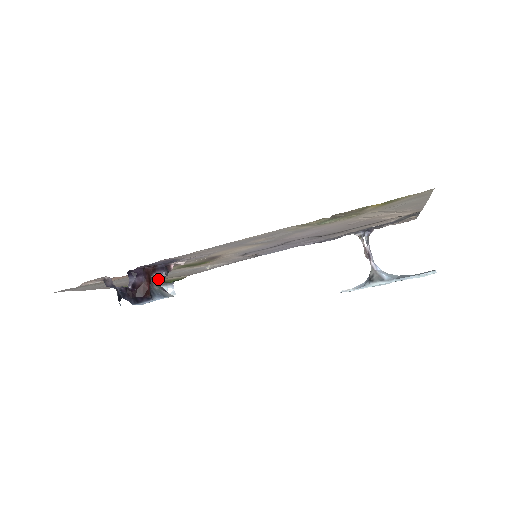
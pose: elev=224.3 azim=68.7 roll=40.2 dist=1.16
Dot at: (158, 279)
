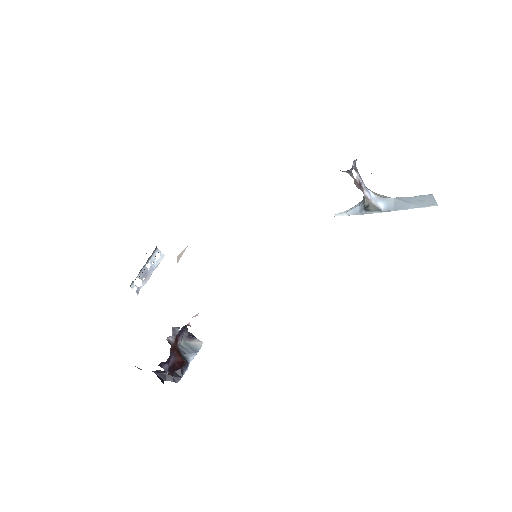
Dot at: (177, 329)
